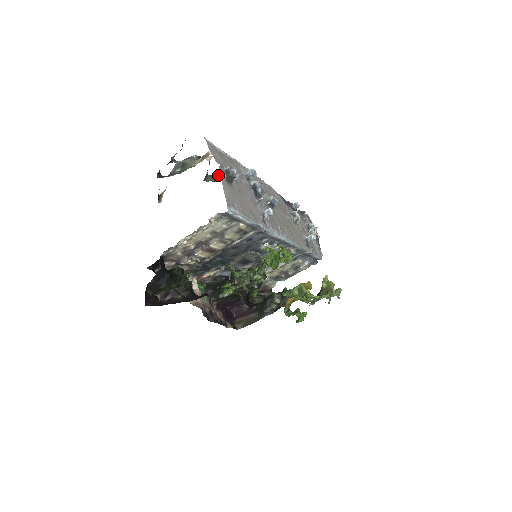
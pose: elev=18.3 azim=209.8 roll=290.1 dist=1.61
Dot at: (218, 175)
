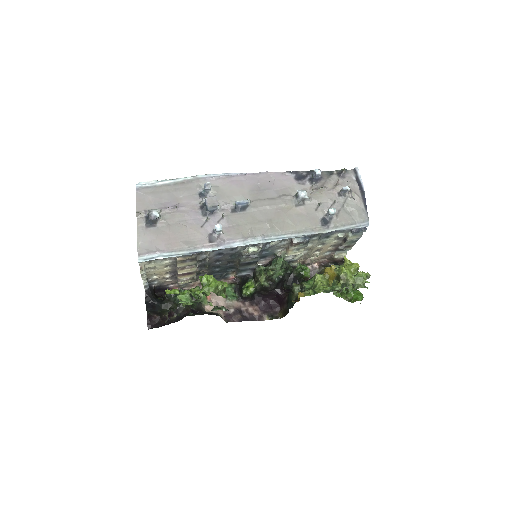
Dot at: occluded
